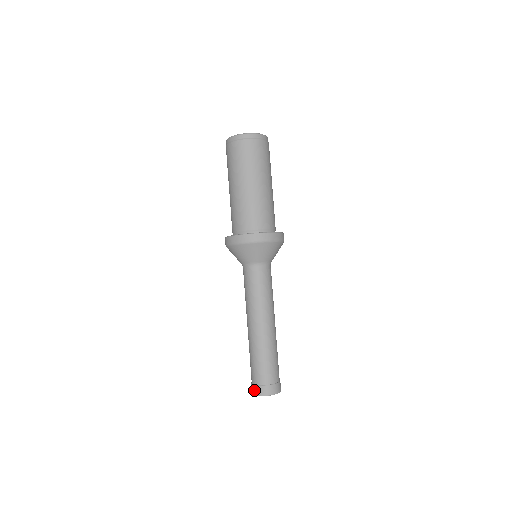
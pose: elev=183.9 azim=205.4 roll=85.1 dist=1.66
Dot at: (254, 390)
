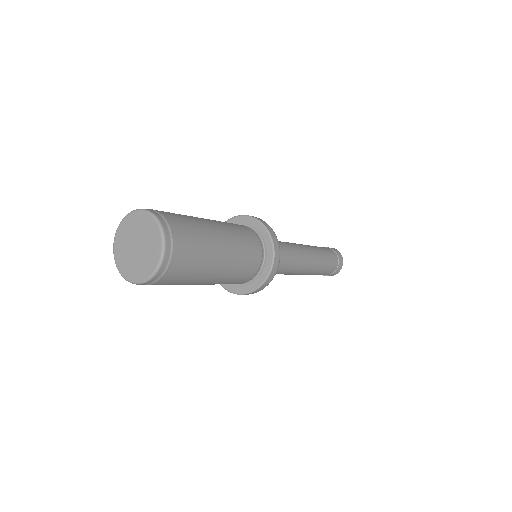
Dot at: occluded
